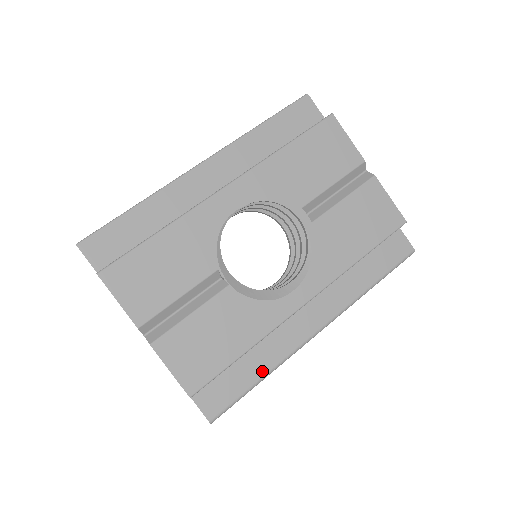
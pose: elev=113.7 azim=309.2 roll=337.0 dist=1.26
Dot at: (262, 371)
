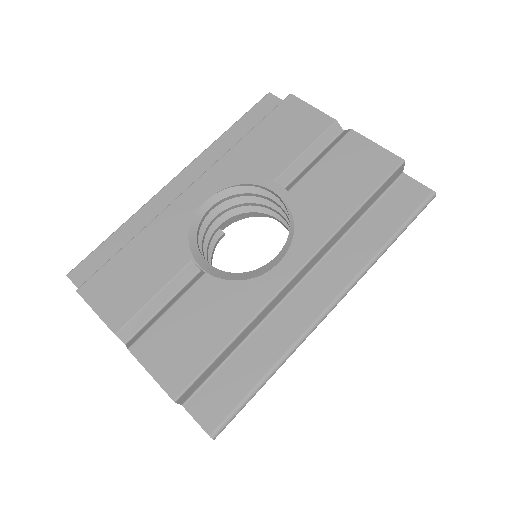
Dot at: (266, 365)
